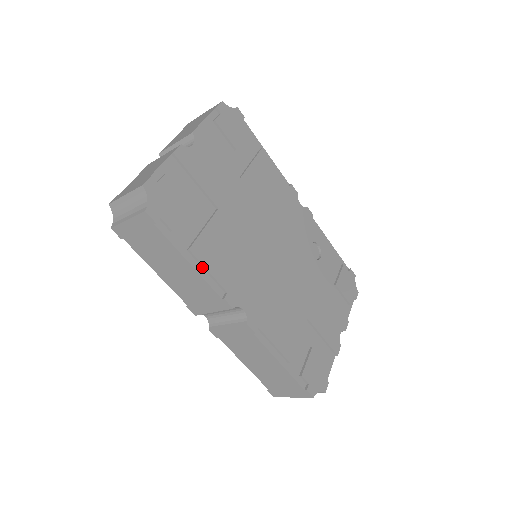
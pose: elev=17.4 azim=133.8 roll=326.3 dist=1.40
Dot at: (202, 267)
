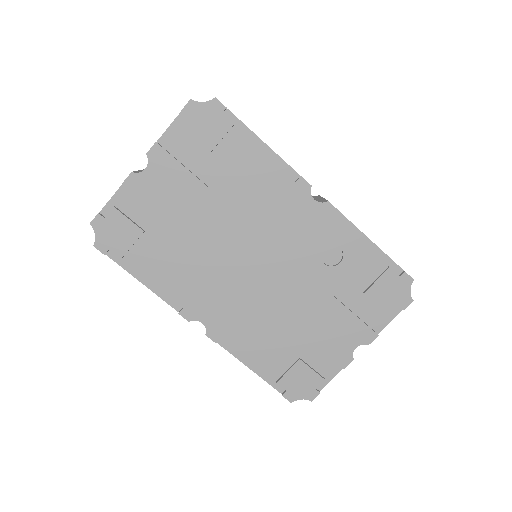
Dot at: (156, 286)
